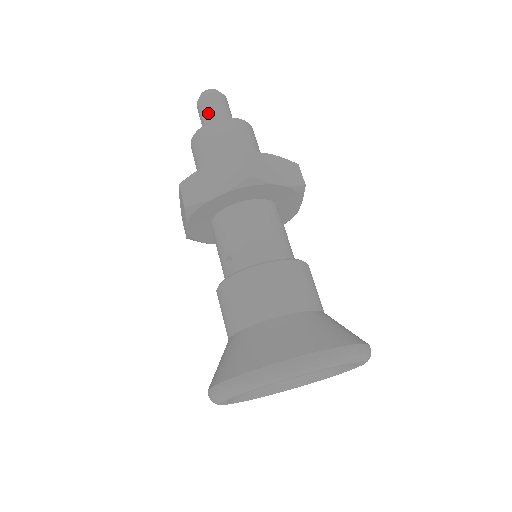
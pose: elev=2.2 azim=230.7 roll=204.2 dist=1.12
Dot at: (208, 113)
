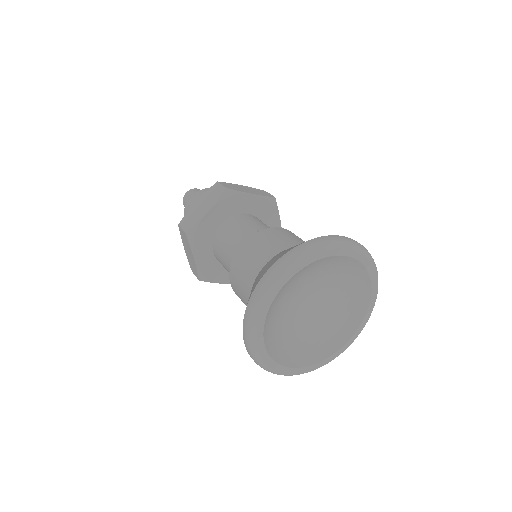
Dot at: occluded
